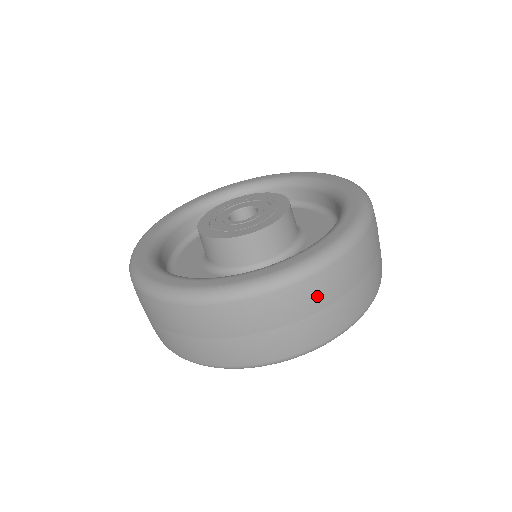
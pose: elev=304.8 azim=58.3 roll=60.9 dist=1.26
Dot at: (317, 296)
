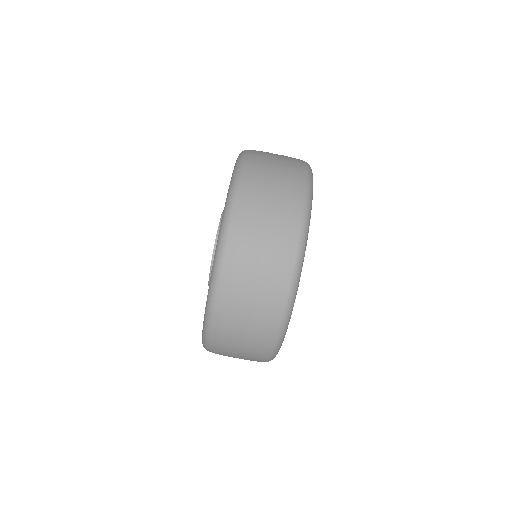
Dot at: (248, 240)
